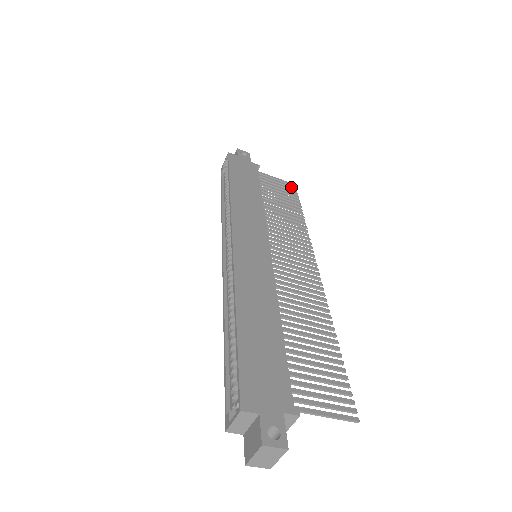
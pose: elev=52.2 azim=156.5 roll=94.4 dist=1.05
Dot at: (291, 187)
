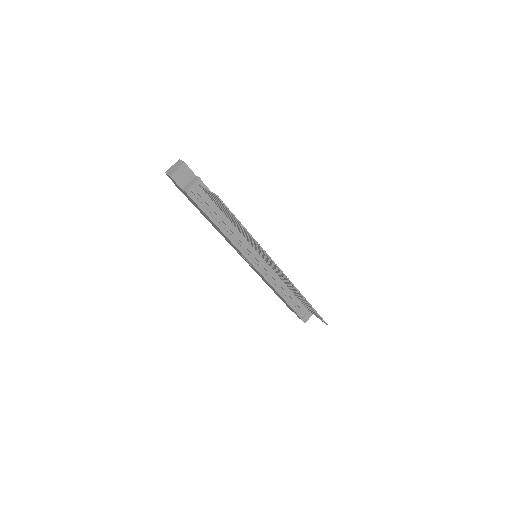
Dot at: (322, 320)
